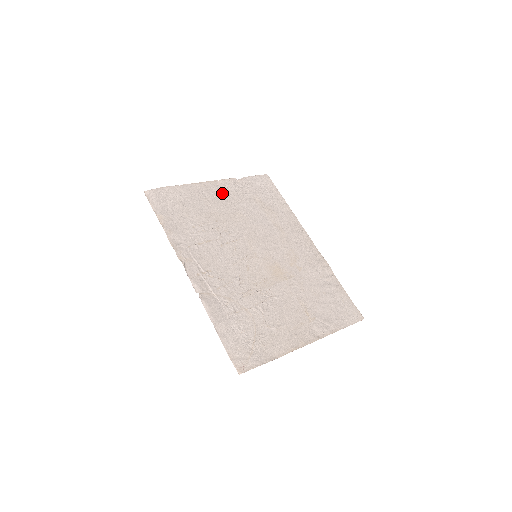
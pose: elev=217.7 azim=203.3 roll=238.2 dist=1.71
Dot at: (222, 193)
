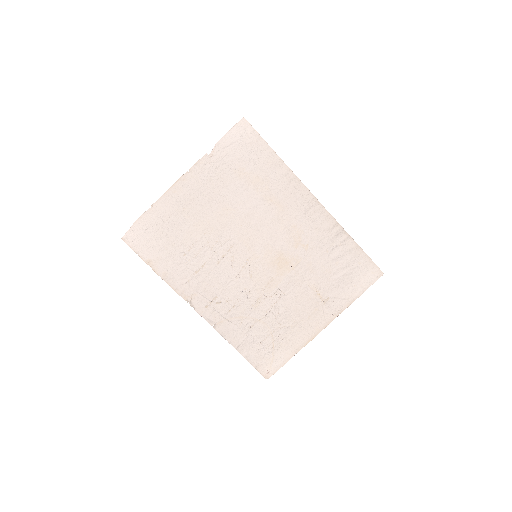
Dot at: (198, 189)
